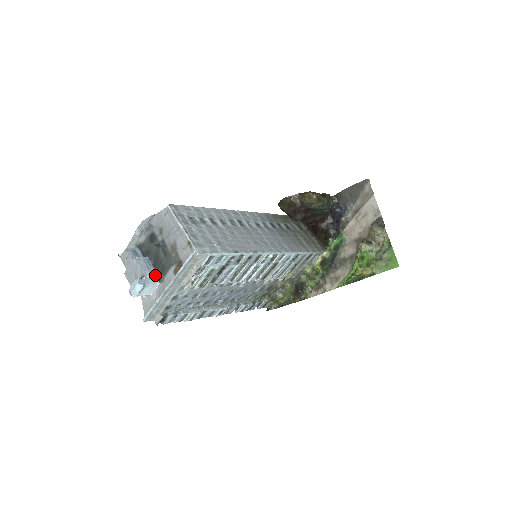
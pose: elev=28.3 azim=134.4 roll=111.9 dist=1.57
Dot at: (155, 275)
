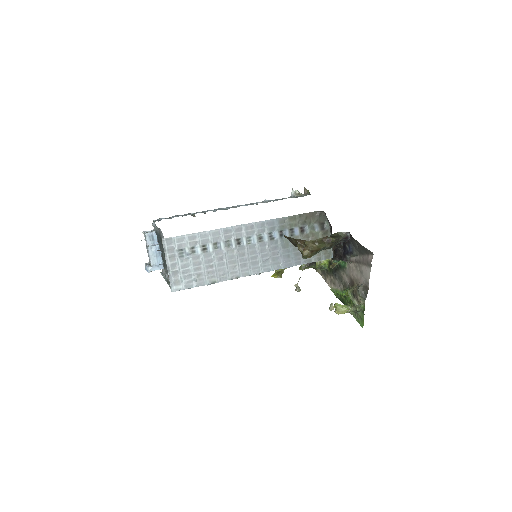
Dot at: (161, 263)
